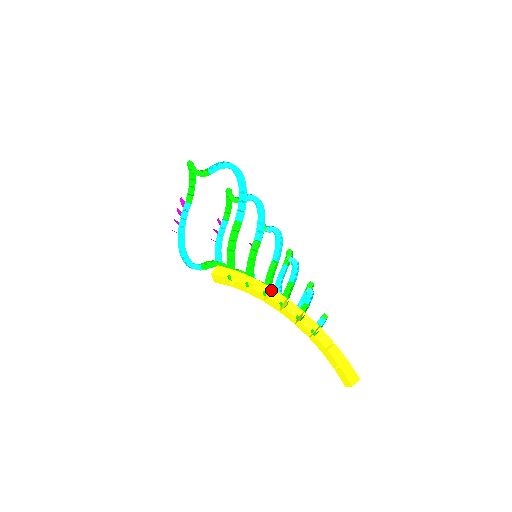
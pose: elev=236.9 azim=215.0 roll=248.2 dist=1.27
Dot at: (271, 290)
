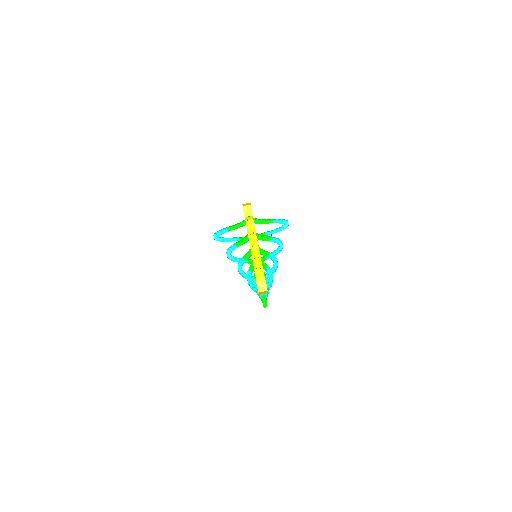
Dot at: (257, 247)
